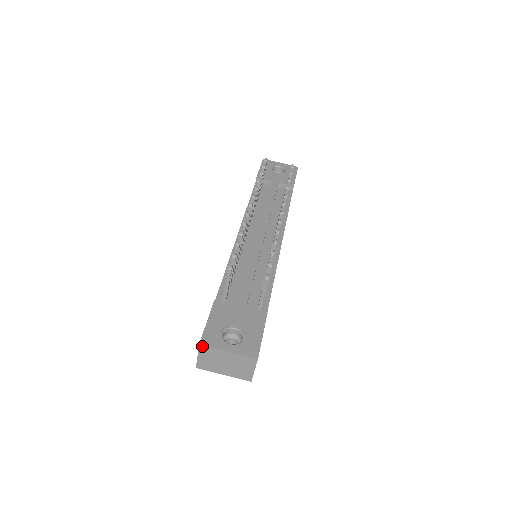
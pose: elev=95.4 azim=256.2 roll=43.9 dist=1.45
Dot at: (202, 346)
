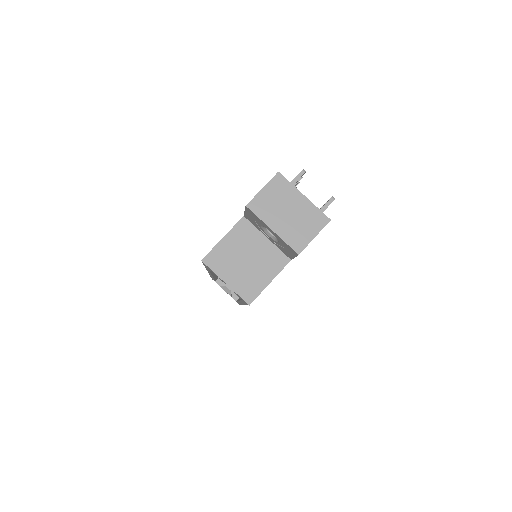
Dot at: (280, 175)
